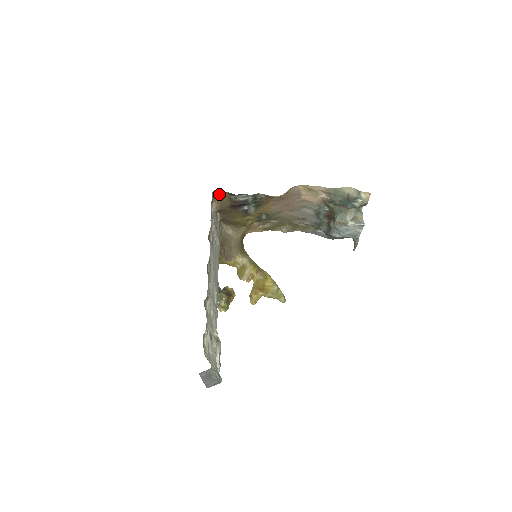
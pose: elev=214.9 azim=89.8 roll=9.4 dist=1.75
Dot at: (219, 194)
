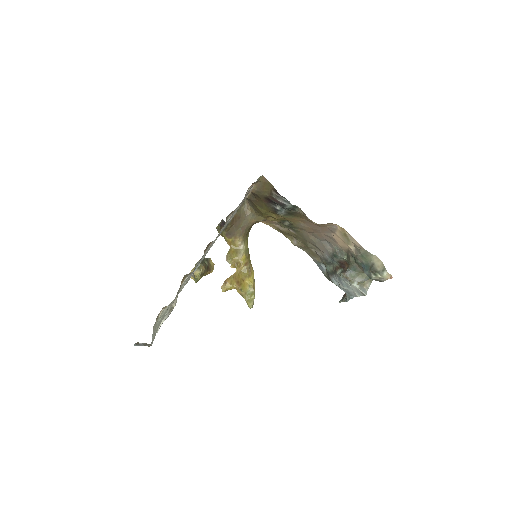
Dot at: (265, 182)
